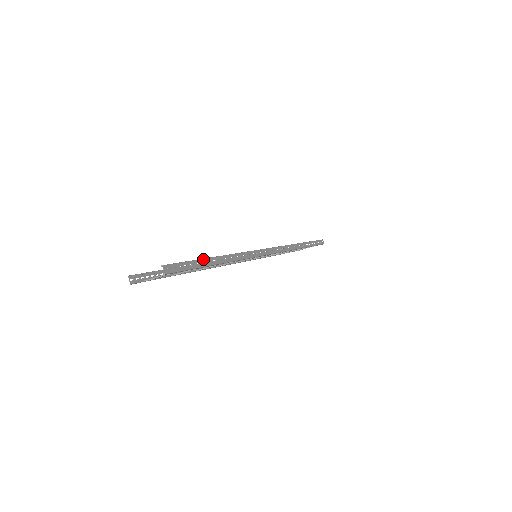
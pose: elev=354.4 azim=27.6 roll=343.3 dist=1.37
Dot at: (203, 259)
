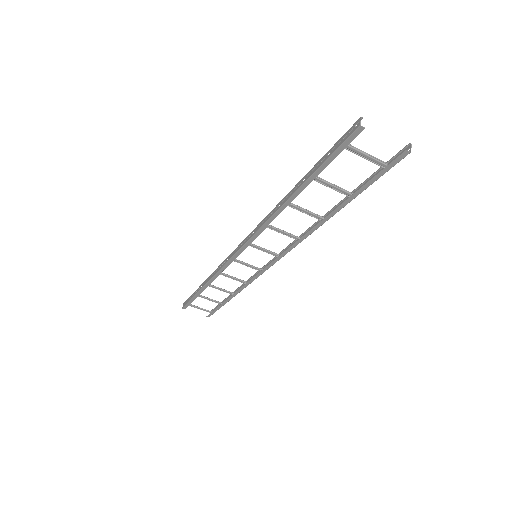
Dot at: (357, 189)
